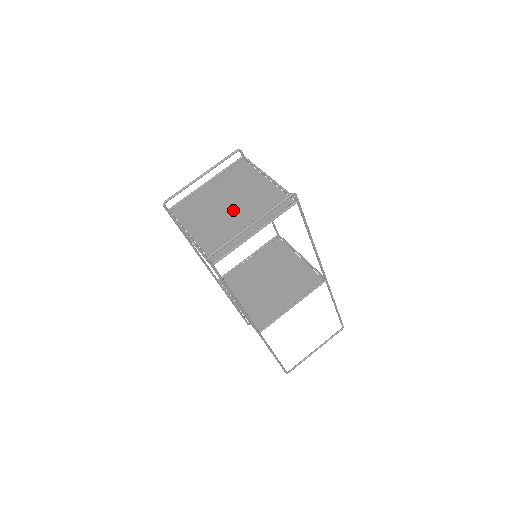
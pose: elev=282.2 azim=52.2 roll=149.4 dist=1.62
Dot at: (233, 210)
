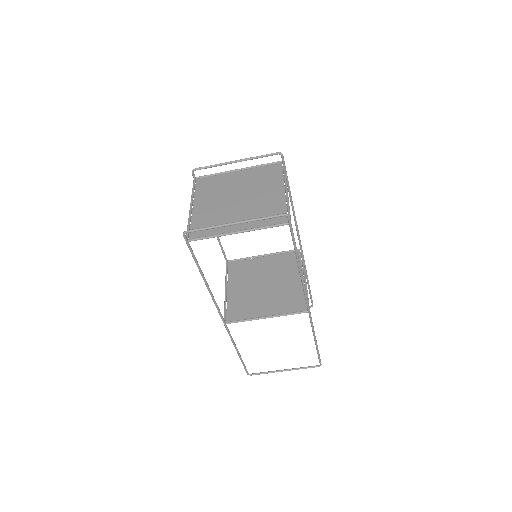
Dot at: (238, 204)
